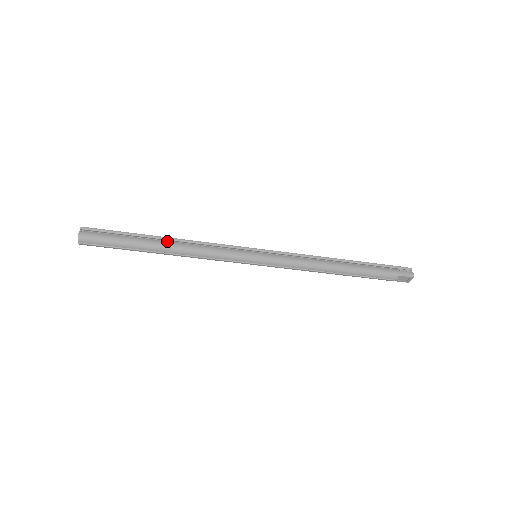
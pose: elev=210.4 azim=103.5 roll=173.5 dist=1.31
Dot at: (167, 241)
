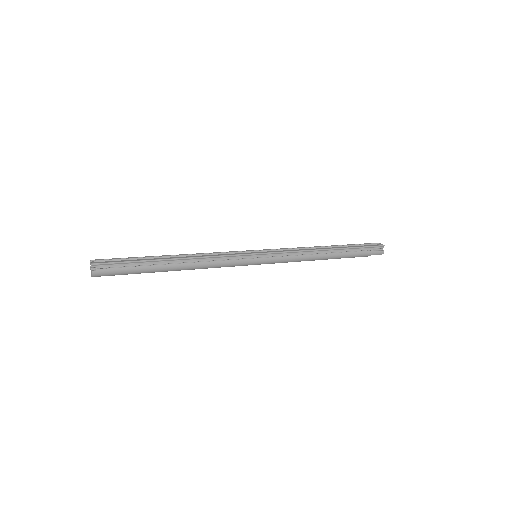
Dot at: (177, 264)
